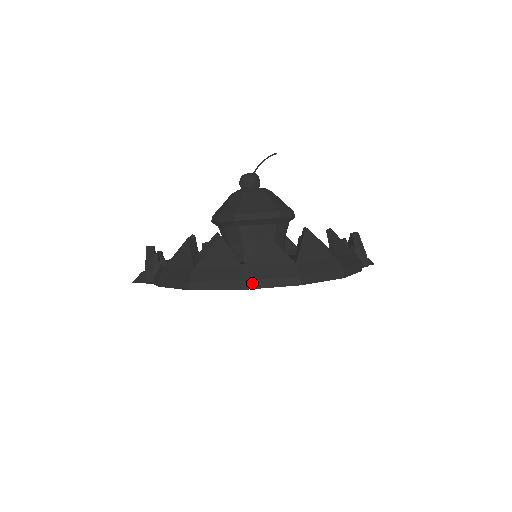
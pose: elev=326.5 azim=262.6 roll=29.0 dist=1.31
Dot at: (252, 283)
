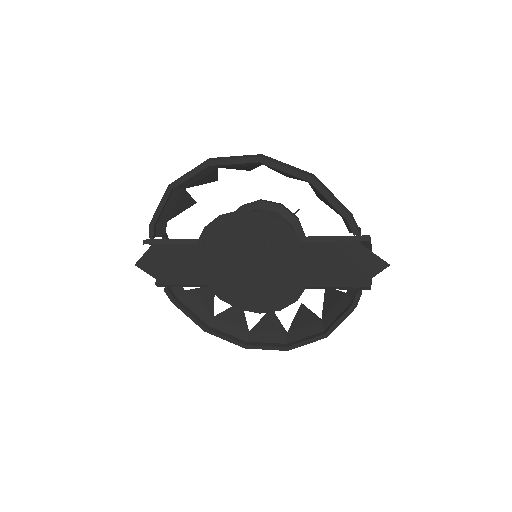
Dot at: (217, 158)
